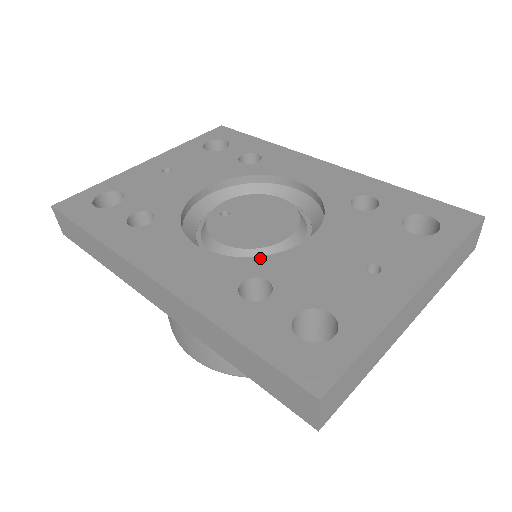
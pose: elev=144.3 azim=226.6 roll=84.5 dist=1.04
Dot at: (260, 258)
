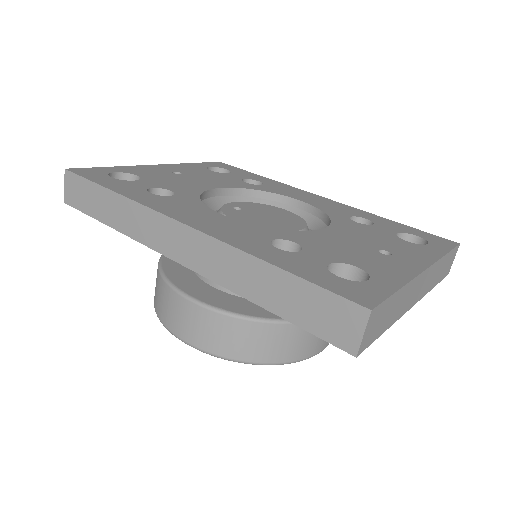
Dot at: (284, 231)
